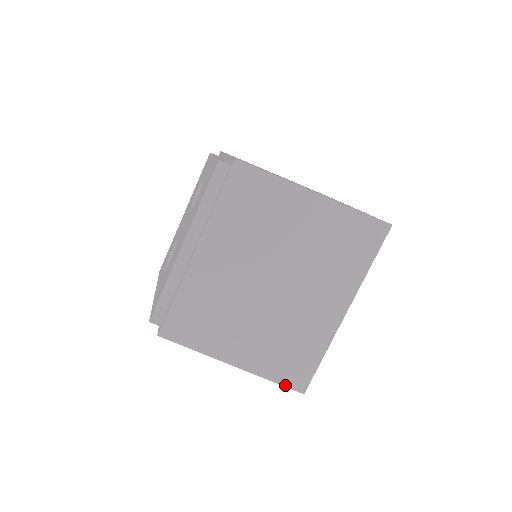
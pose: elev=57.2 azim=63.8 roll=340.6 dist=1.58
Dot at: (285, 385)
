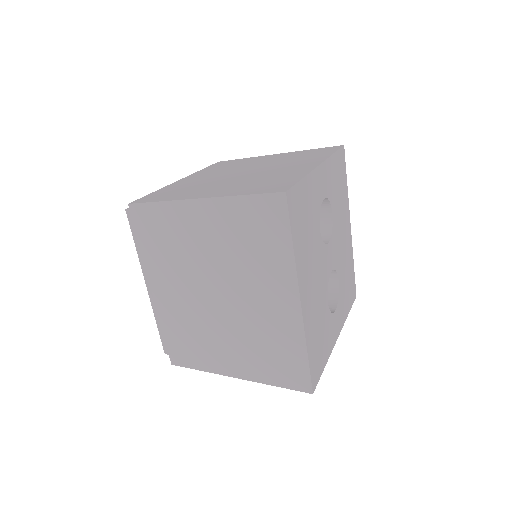
Dot at: (289, 388)
